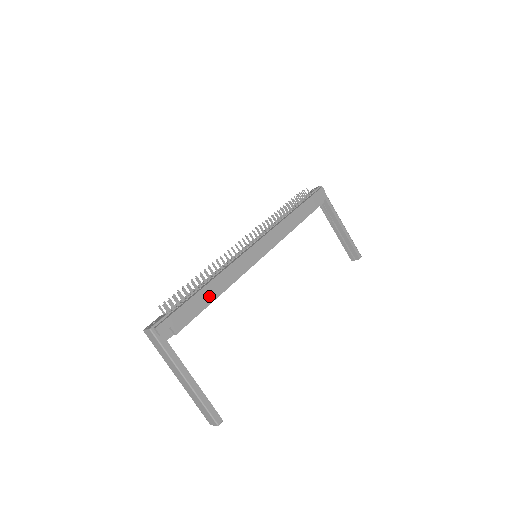
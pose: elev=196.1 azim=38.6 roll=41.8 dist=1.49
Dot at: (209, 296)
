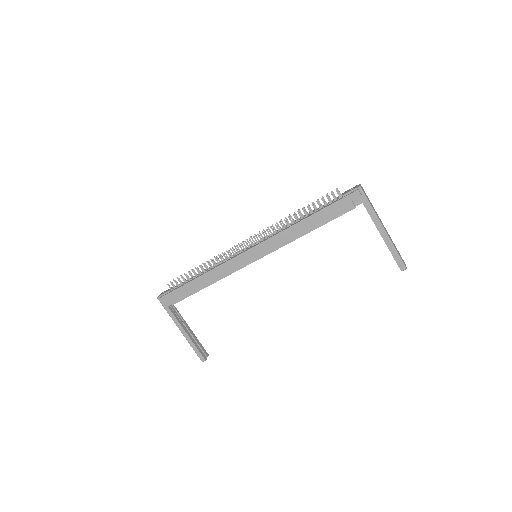
Dot at: (199, 285)
